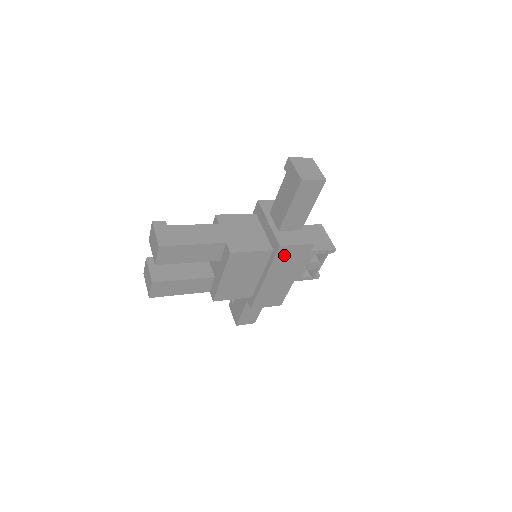
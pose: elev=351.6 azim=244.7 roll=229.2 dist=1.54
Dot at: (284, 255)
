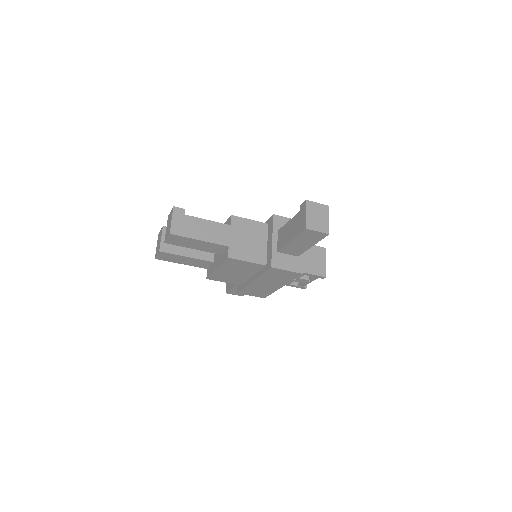
Dot at: (274, 273)
